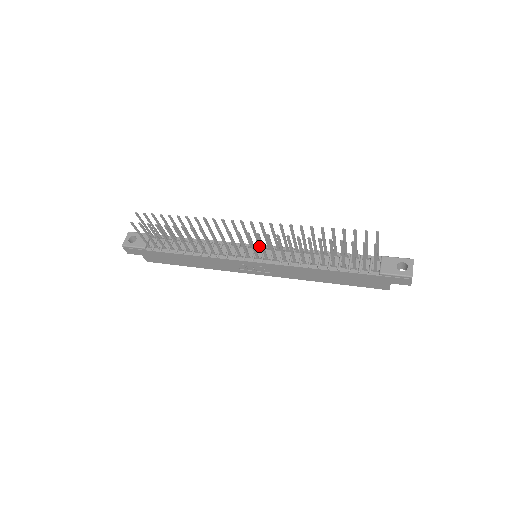
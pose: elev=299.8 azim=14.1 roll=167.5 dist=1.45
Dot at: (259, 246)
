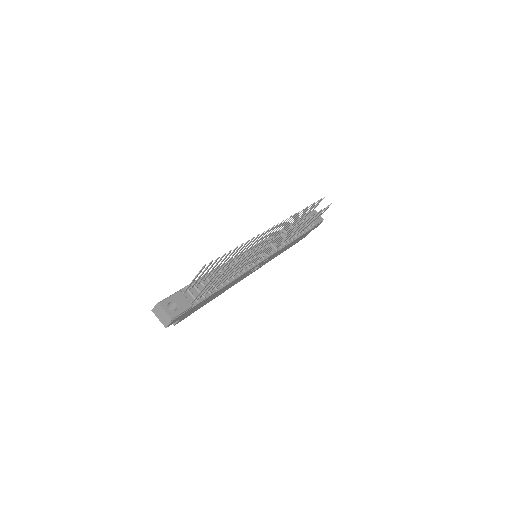
Dot at: (259, 246)
